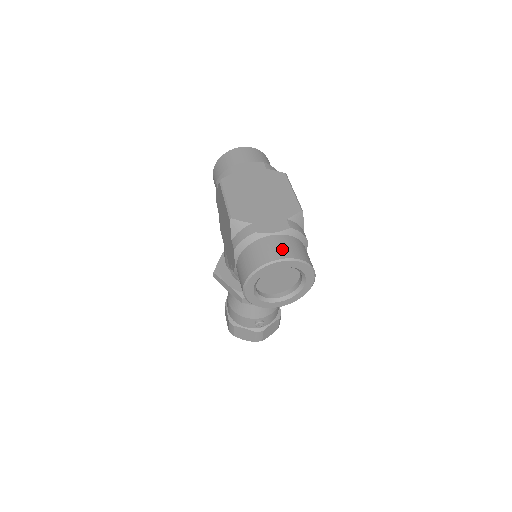
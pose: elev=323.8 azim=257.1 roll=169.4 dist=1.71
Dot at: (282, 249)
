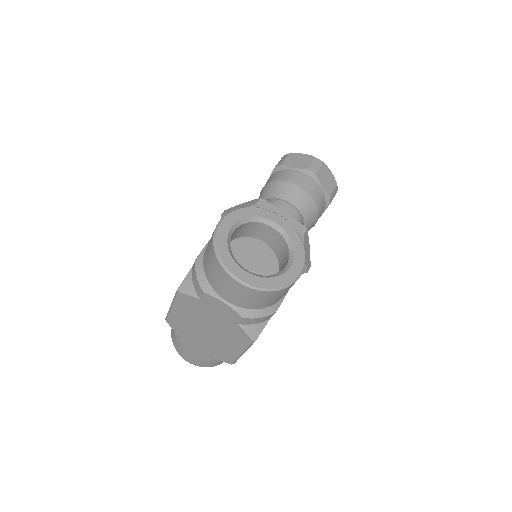
Dot at: (191, 359)
